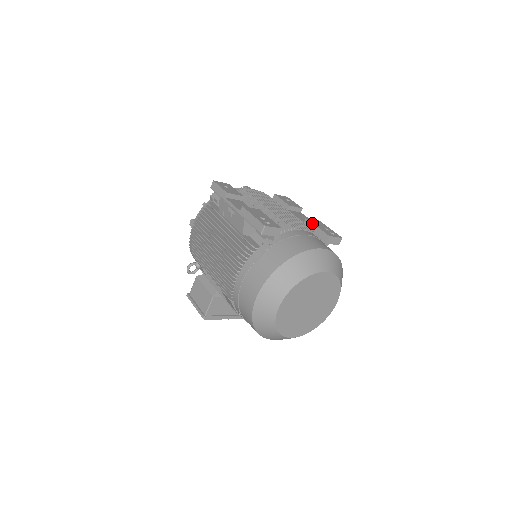
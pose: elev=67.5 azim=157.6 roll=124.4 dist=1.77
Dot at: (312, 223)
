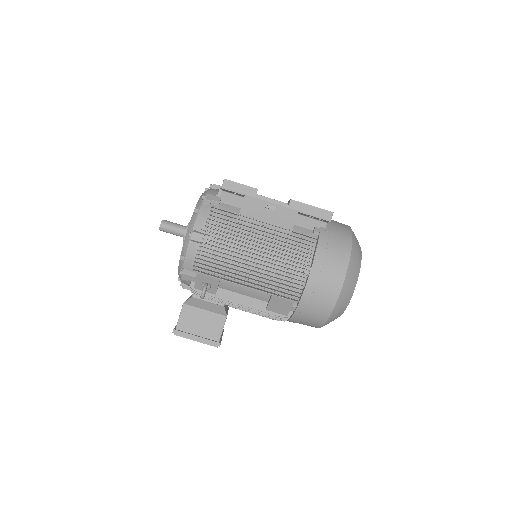
Dot at: occluded
